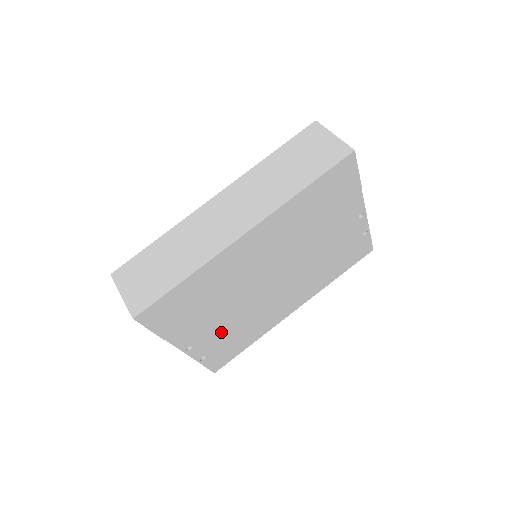
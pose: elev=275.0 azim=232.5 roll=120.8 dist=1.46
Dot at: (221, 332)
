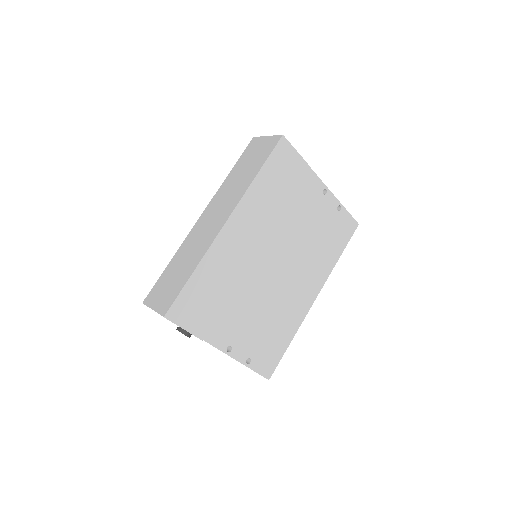
Dot at: (252, 328)
